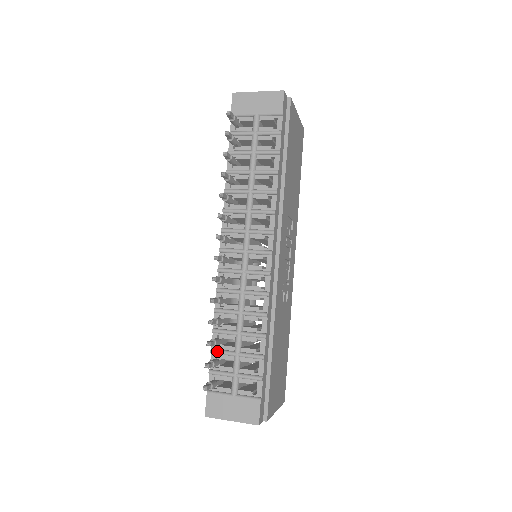
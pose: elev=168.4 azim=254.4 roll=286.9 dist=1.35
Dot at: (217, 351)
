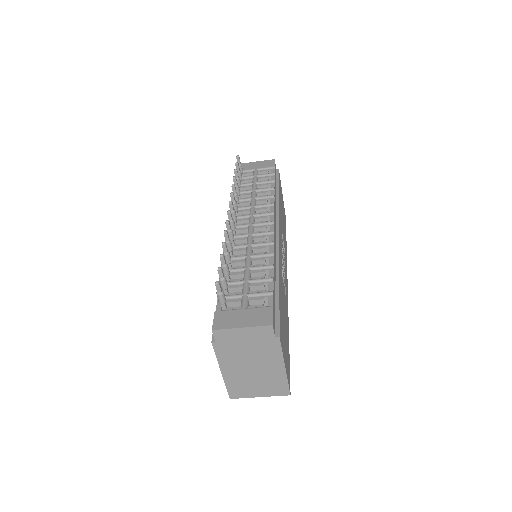
Dot at: occluded
